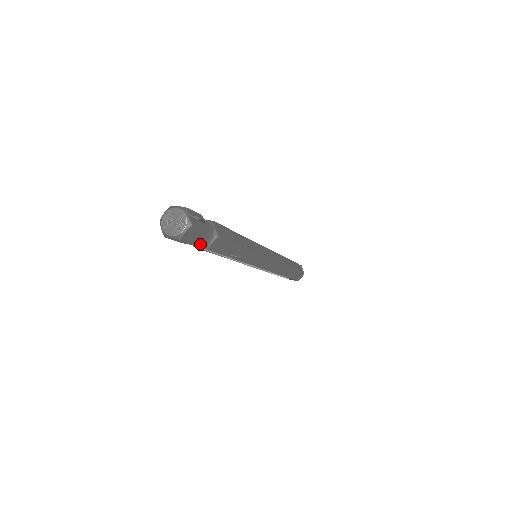
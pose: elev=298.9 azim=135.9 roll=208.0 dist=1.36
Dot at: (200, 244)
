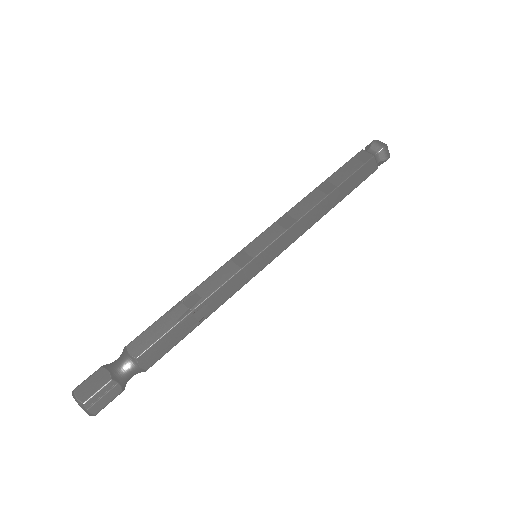
Dot at: occluded
